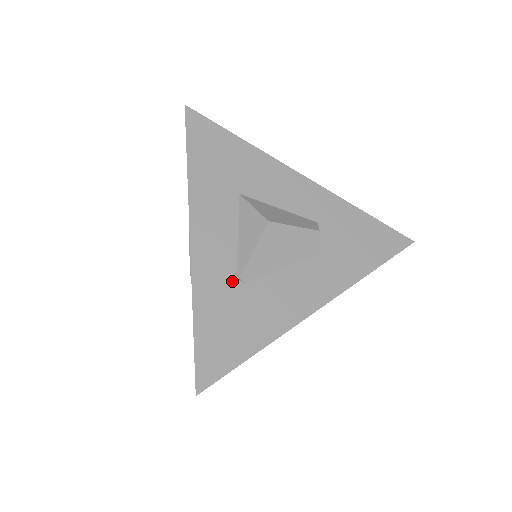
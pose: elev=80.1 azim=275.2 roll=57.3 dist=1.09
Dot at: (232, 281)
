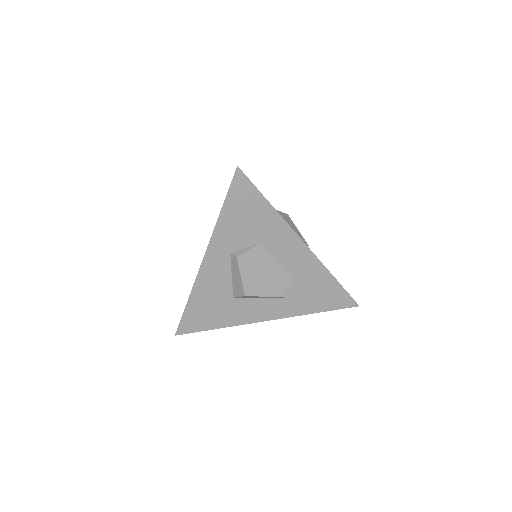
Dot at: occluded
